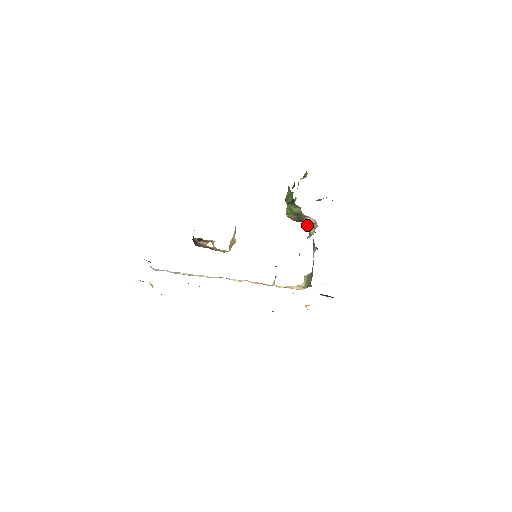
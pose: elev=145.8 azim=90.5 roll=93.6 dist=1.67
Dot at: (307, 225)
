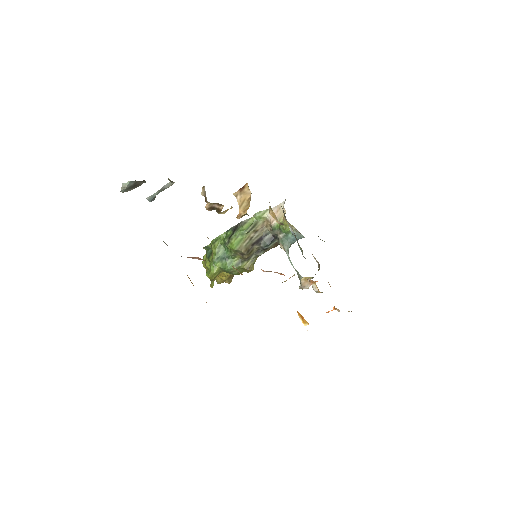
Dot at: (262, 243)
